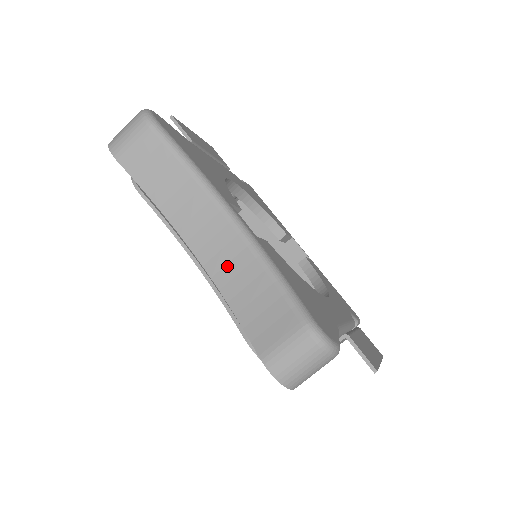
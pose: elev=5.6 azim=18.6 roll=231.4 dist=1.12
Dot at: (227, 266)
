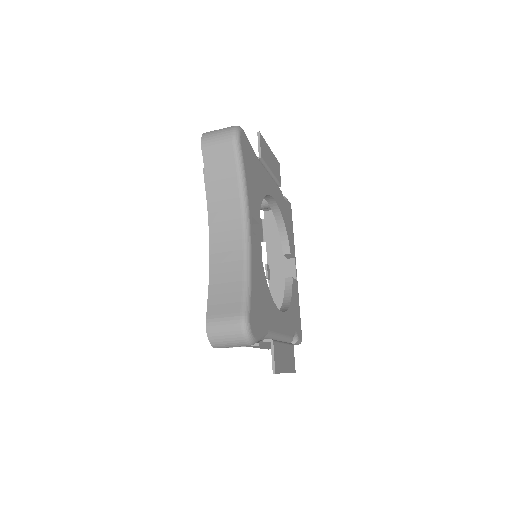
Dot at: (224, 253)
